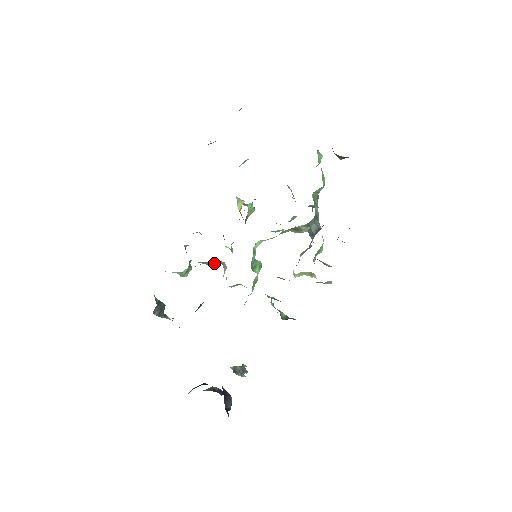
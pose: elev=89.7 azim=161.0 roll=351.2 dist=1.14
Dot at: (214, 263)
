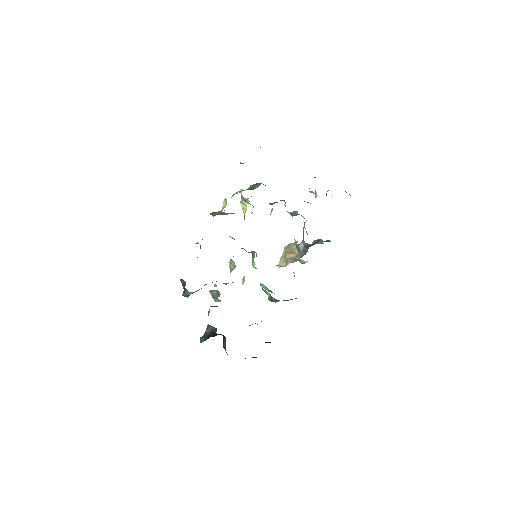
Dot at: occluded
